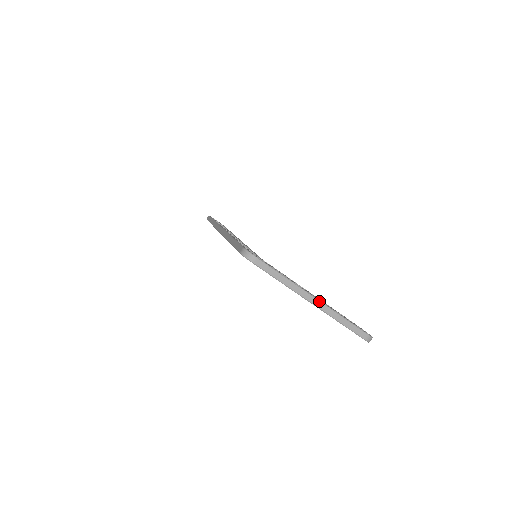
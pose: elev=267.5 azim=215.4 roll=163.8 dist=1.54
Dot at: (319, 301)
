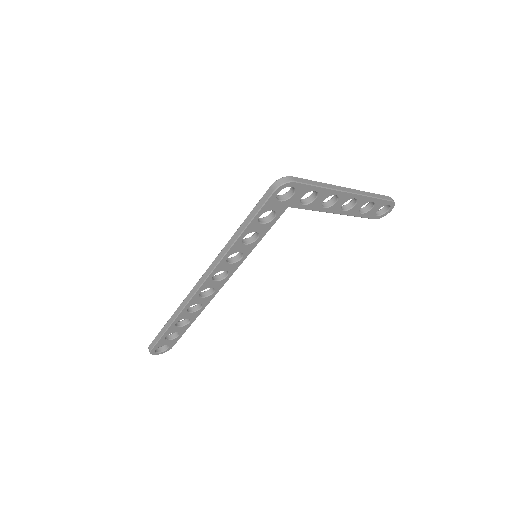
Dot at: (349, 188)
